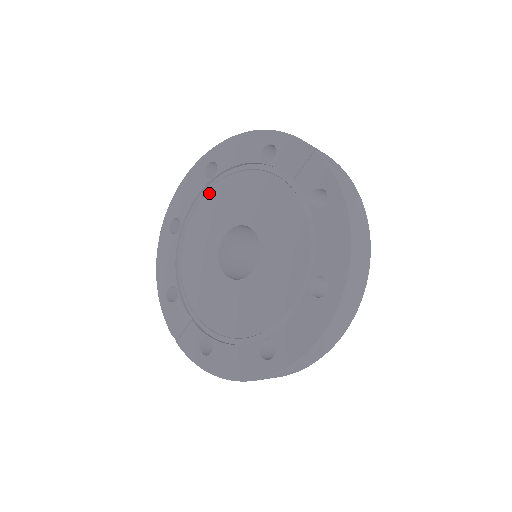
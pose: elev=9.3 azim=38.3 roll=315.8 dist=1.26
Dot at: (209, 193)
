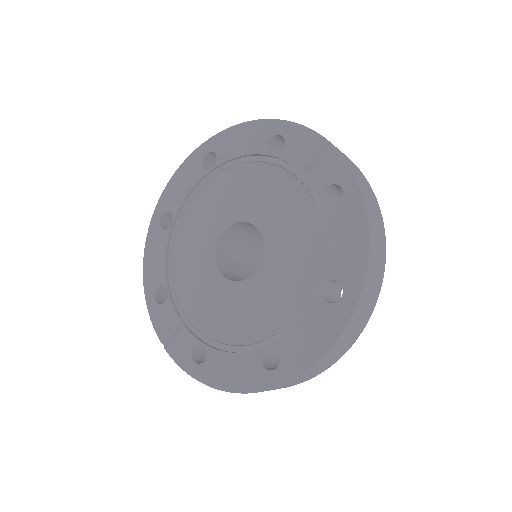
Dot at: (206, 186)
